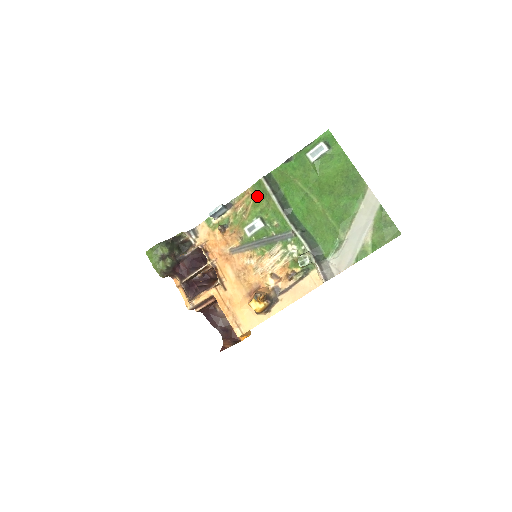
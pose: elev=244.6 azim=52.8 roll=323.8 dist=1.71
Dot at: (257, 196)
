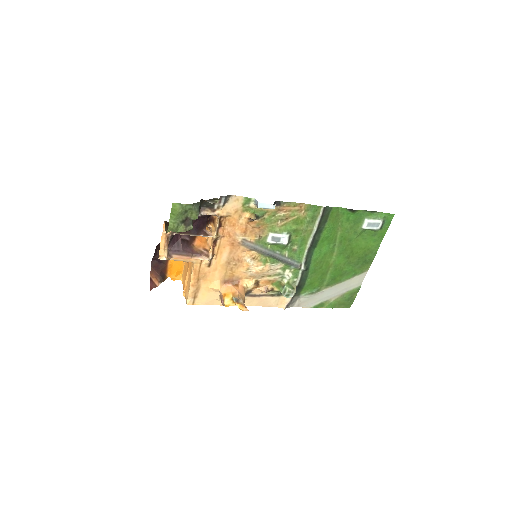
Dot at: (304, 216)
